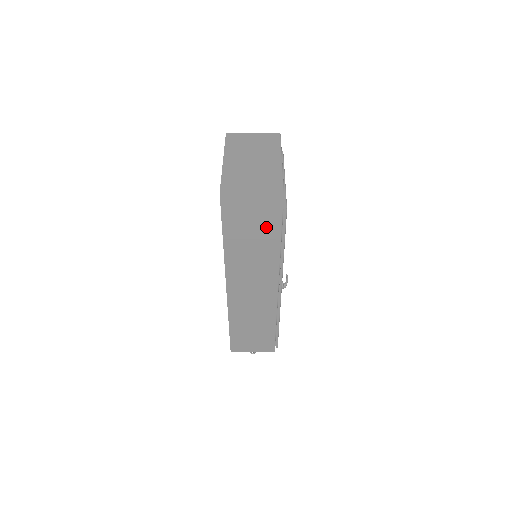
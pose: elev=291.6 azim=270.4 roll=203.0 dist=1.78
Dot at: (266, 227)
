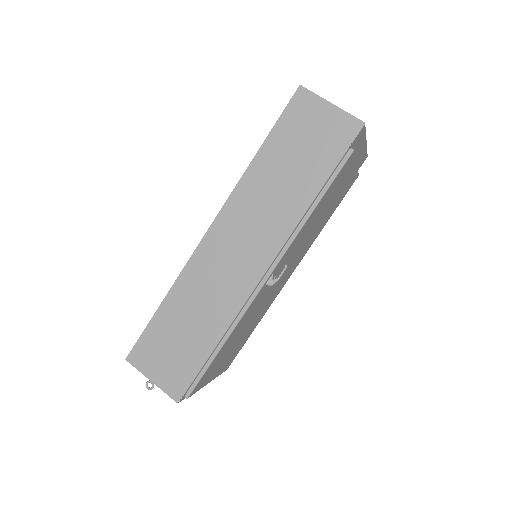
Dot at: (316, 160)
